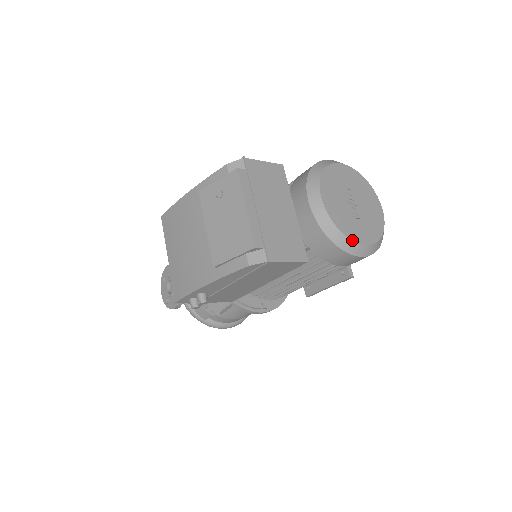
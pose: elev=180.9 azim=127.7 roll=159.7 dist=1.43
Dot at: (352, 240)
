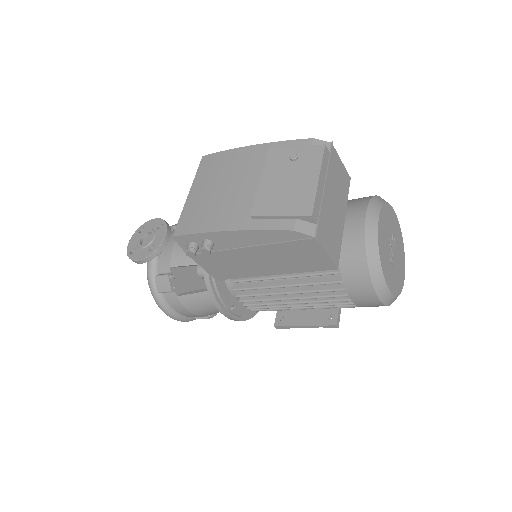
Dot at: (384, 276)
